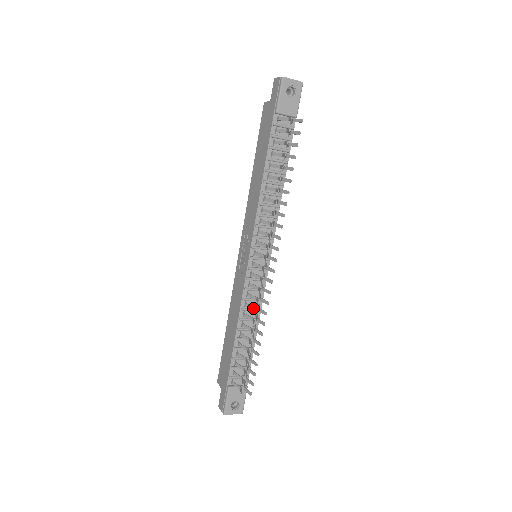
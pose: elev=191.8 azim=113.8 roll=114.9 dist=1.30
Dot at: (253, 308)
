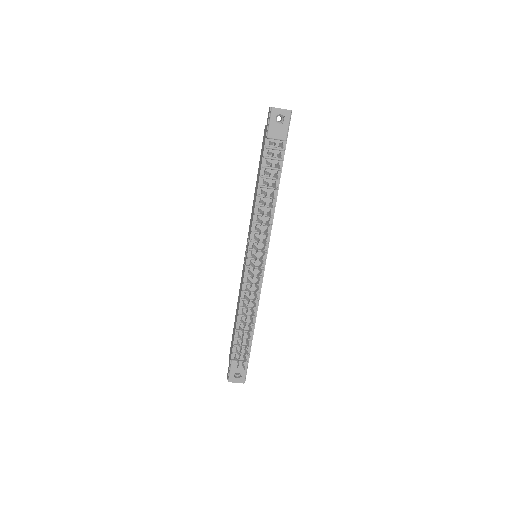
Dot at: (248, 300)
